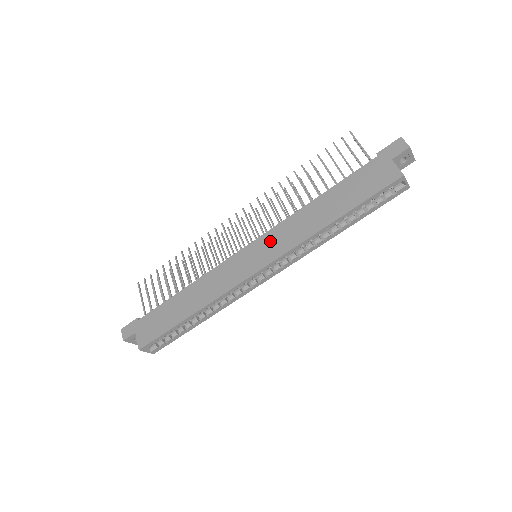
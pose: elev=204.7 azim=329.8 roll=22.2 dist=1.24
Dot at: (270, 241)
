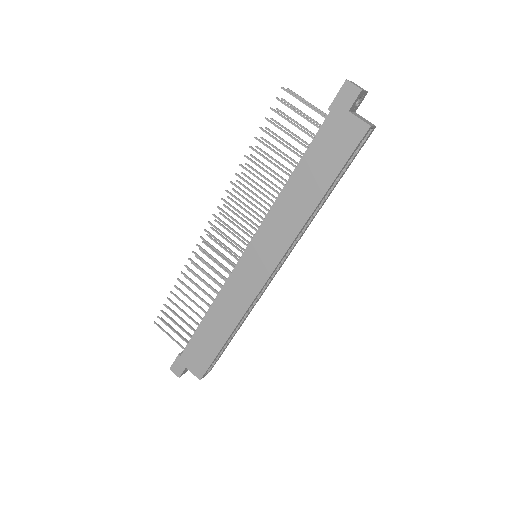
Dot at: (265, 242)
